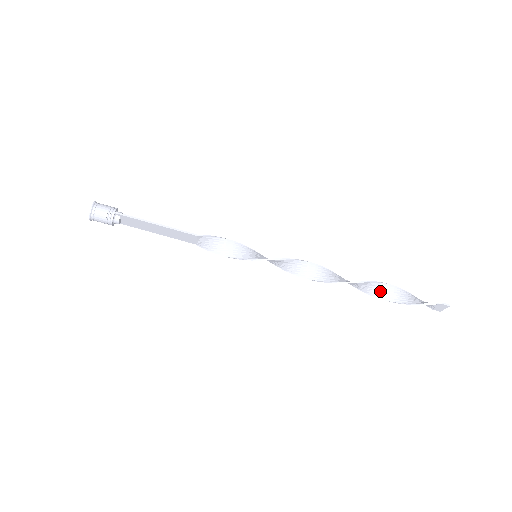
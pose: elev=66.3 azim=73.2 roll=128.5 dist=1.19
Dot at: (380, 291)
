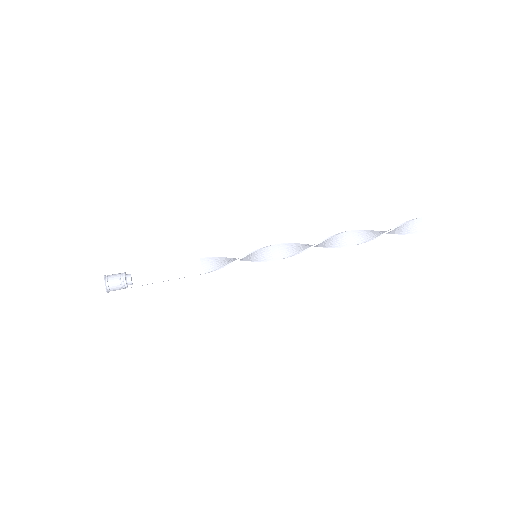
Dot at: (370, 235)
